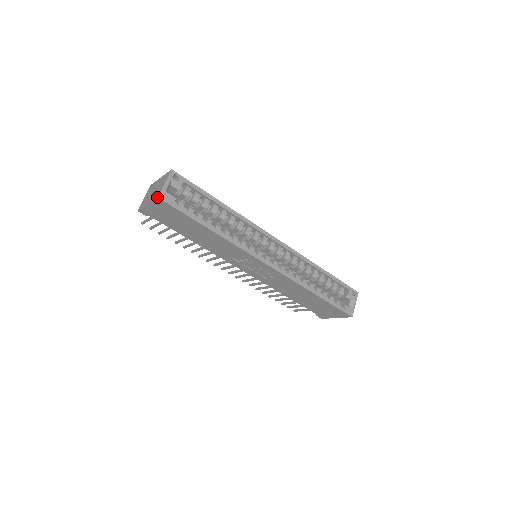
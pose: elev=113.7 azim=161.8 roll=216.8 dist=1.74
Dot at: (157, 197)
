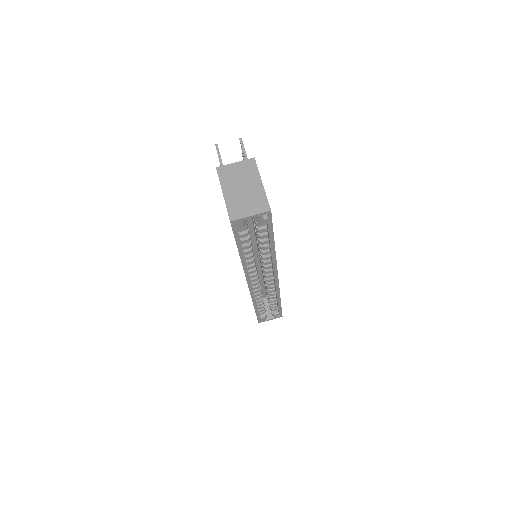
Dot at: (231, 218)
